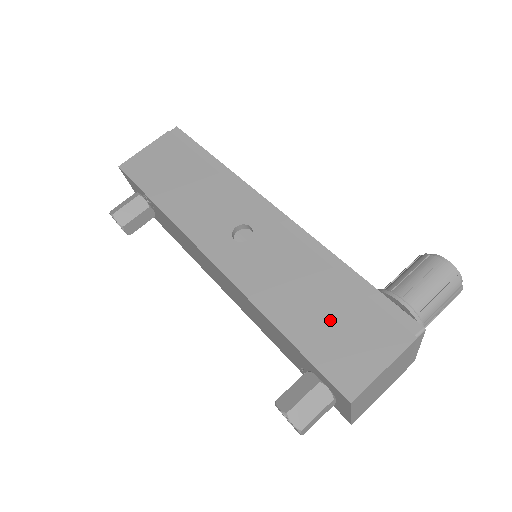
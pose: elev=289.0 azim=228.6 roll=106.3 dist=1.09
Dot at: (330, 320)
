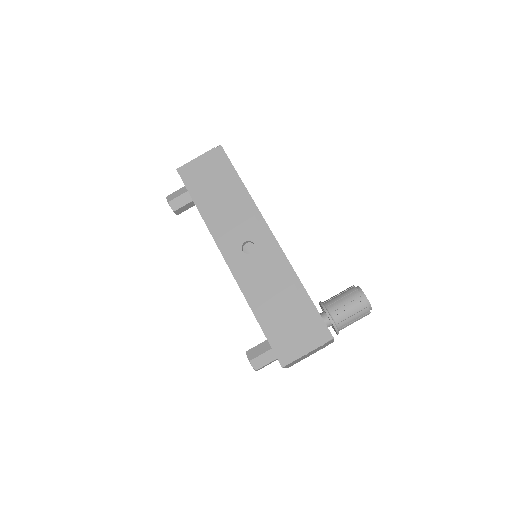
Dot at: (285, 319)
